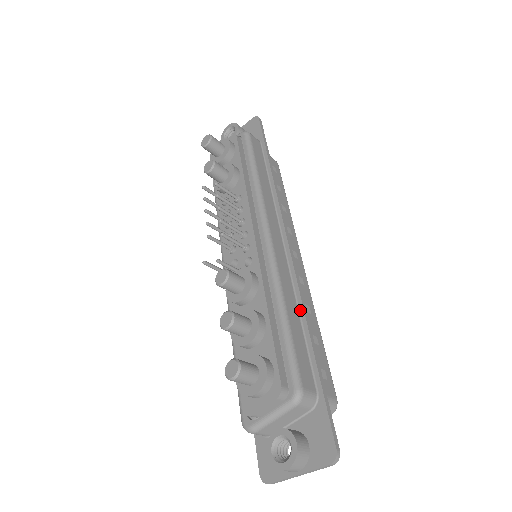
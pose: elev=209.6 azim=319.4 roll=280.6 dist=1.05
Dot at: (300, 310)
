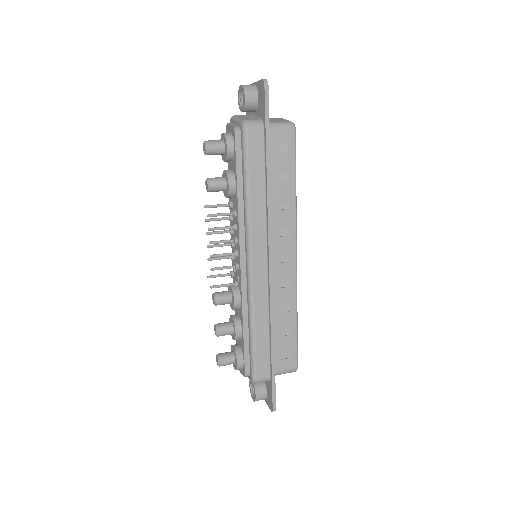
Dot at: (269, 323)
